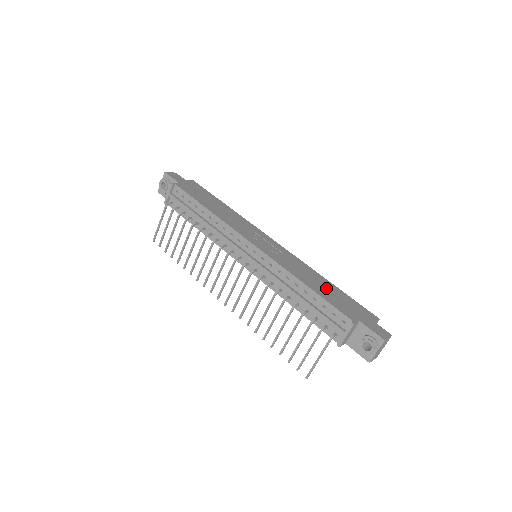
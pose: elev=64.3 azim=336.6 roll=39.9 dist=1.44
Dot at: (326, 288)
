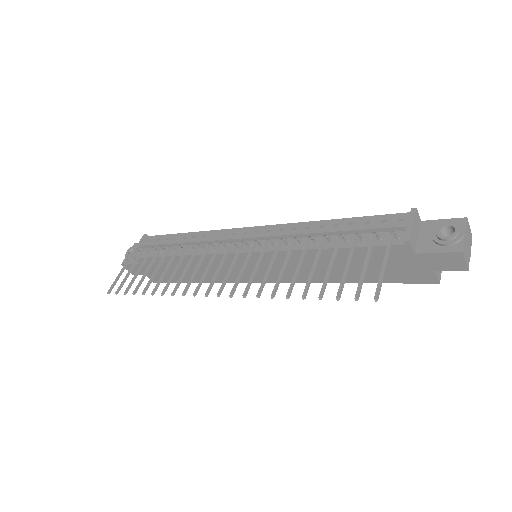
Dot at: occluded
